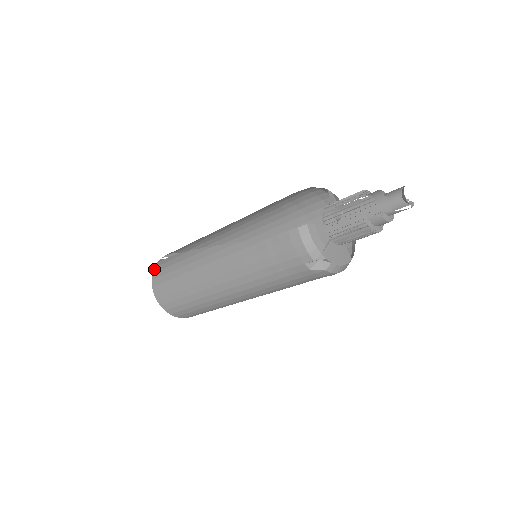
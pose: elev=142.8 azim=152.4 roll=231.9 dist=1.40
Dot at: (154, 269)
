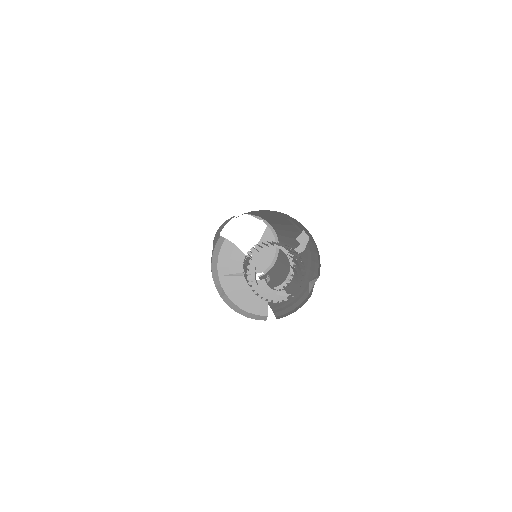
Dot at: (231, 217)
